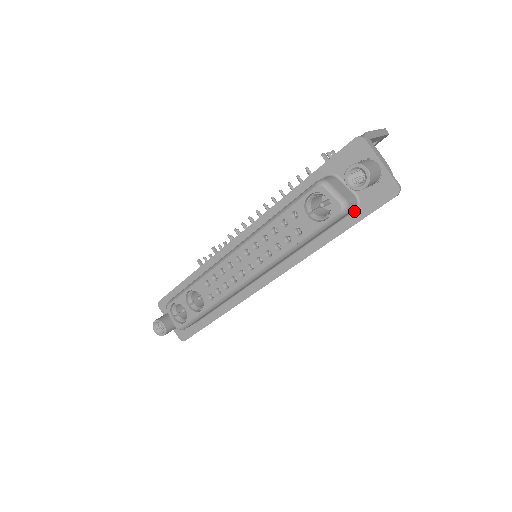
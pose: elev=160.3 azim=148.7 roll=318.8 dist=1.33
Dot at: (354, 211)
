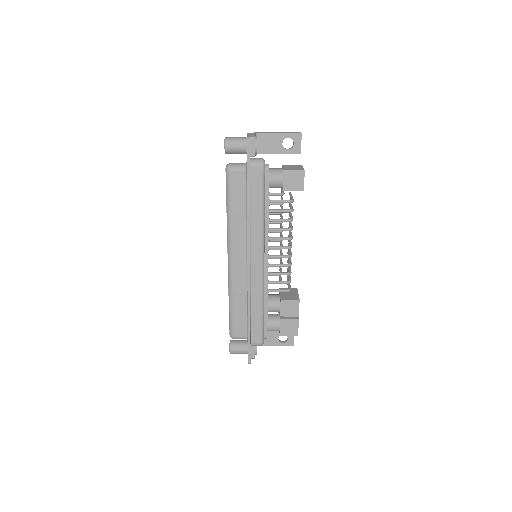
Dot at: occluded
